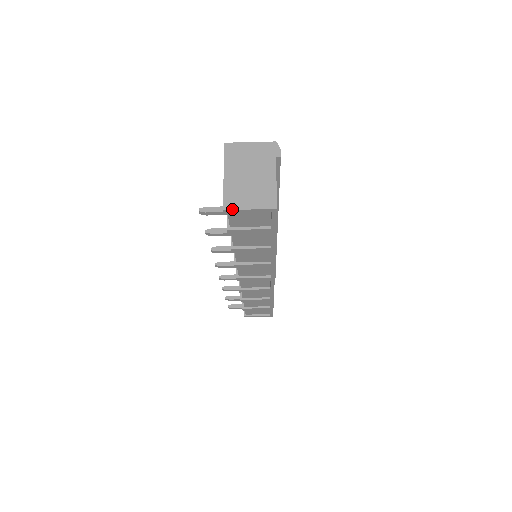
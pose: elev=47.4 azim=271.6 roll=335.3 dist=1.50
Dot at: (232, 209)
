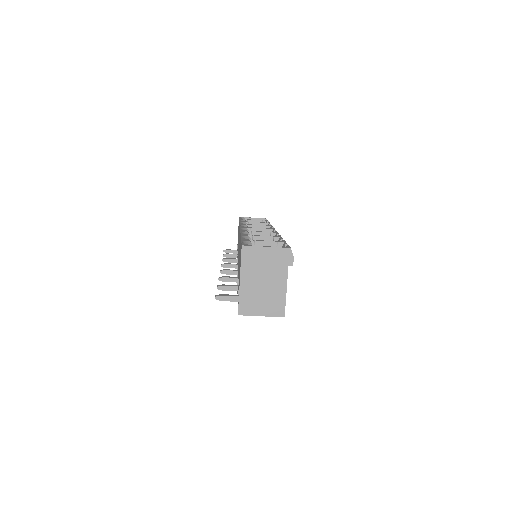
Dot at: (246, 315)
